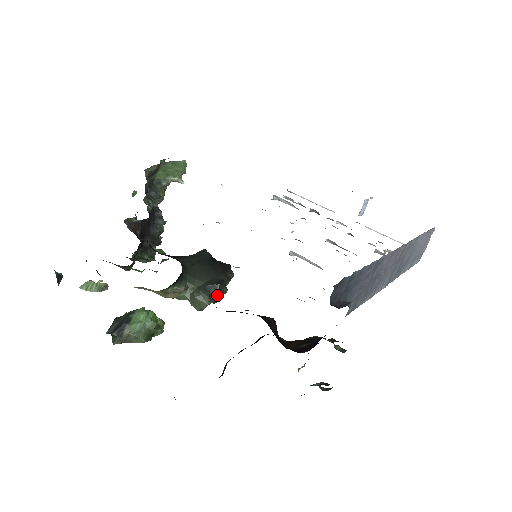
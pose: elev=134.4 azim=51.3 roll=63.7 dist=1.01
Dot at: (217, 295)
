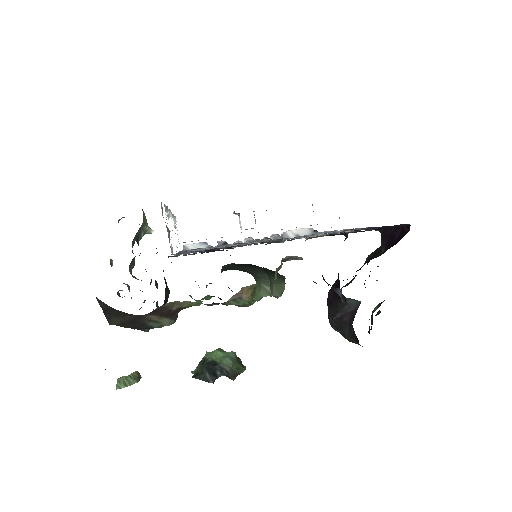
Dot at: (282, 276)
